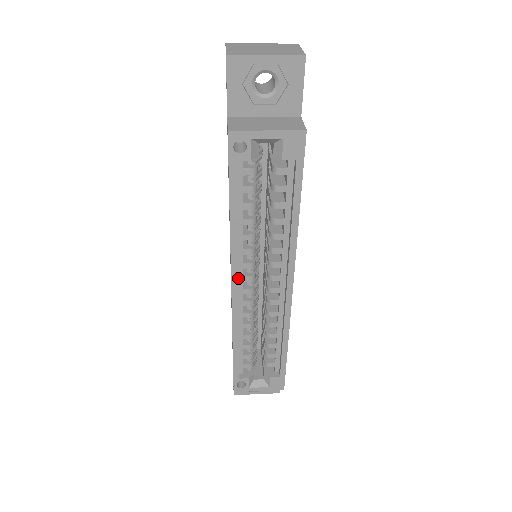
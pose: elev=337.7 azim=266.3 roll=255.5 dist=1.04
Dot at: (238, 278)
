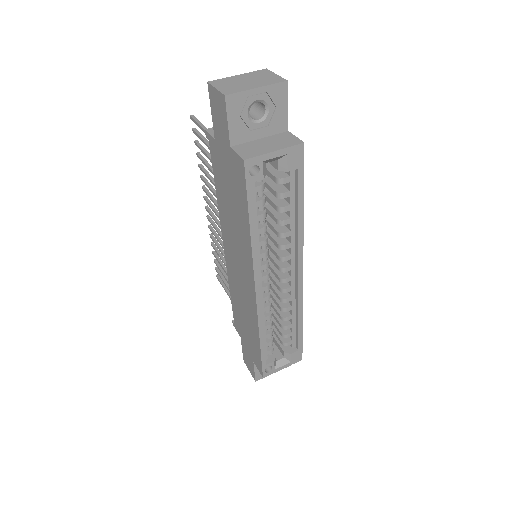
Dot at: occluded
